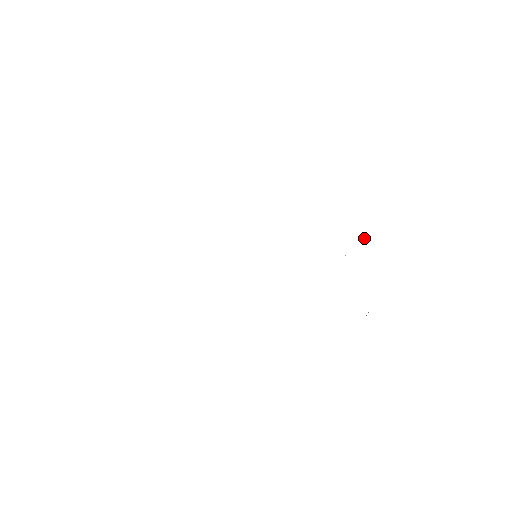
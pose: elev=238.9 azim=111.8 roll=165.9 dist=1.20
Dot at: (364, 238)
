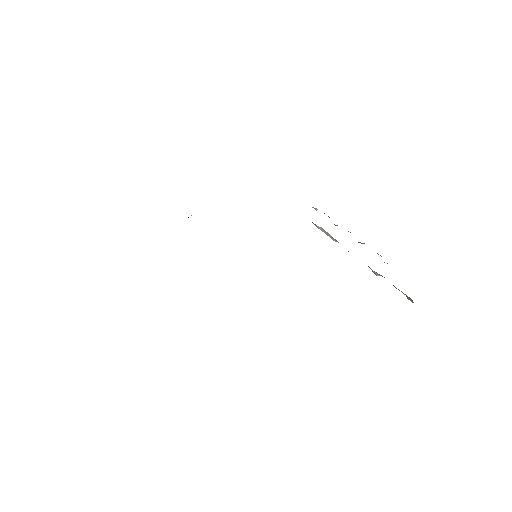
Dot at: occluded
